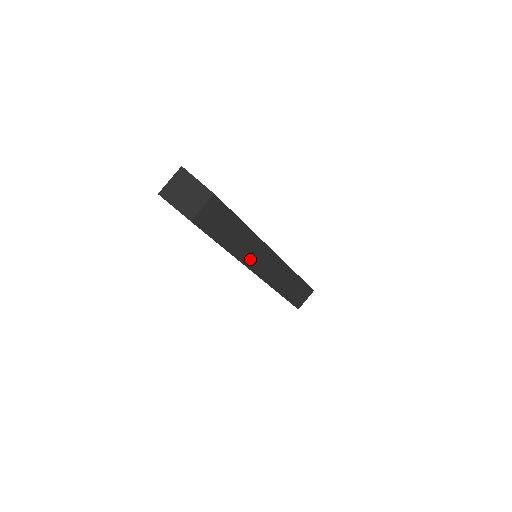
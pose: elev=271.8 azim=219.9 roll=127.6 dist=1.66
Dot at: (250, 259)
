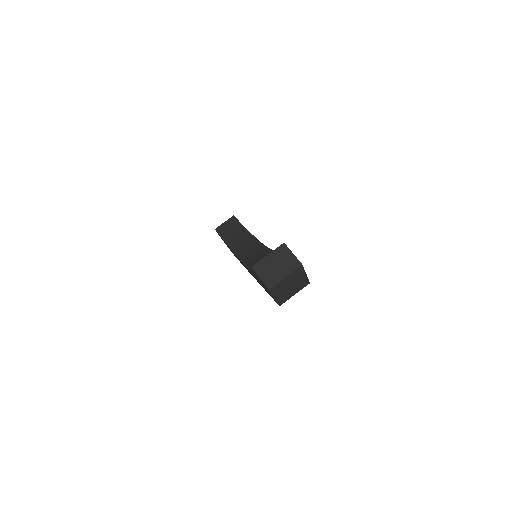
Dot at: occluded
